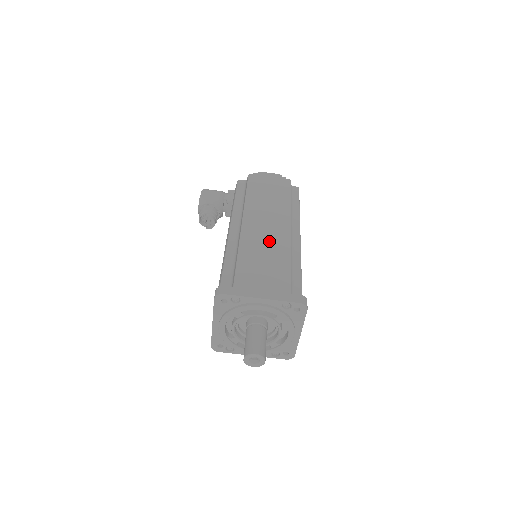
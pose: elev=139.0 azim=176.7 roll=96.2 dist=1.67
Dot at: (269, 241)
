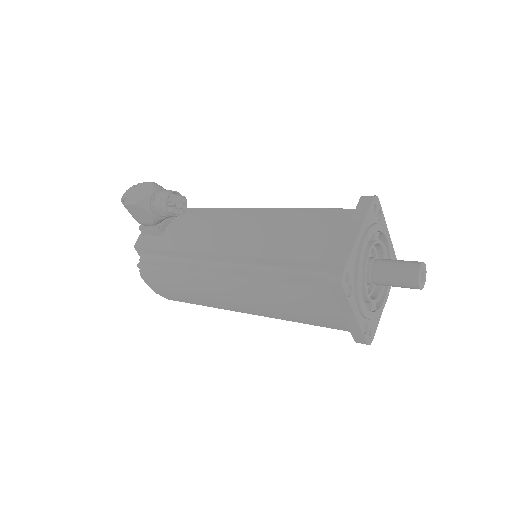
Dot at: occluded
